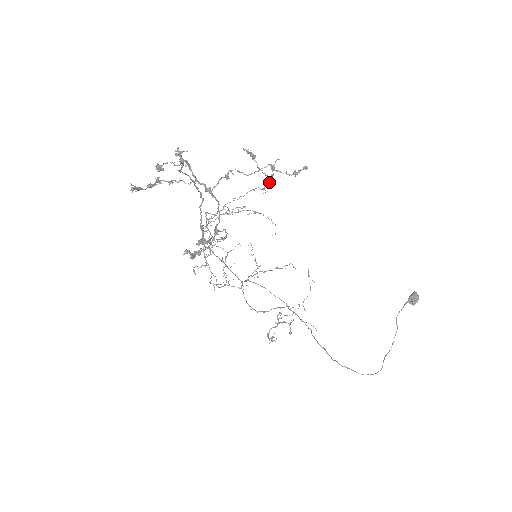
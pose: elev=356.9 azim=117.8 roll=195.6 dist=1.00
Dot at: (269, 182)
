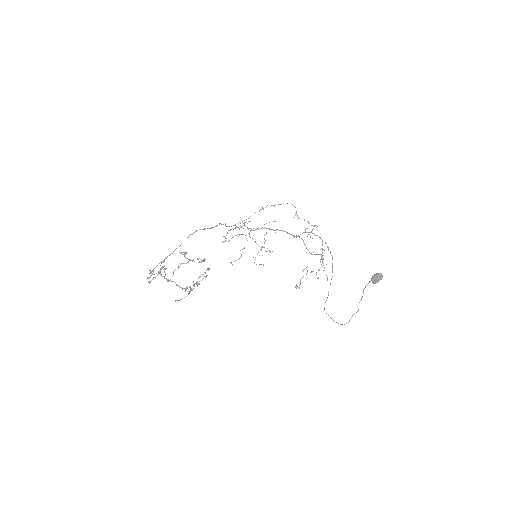
Dot at: occluded
